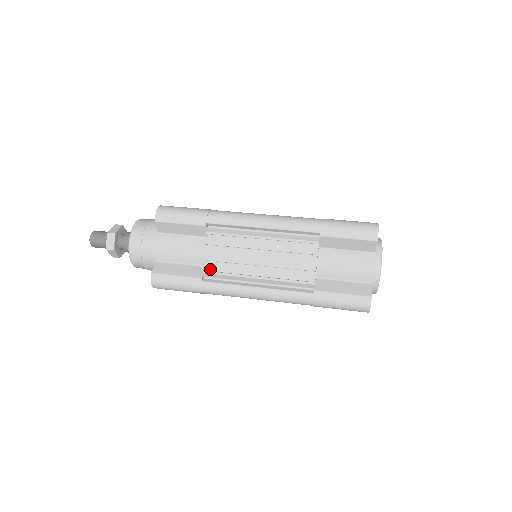
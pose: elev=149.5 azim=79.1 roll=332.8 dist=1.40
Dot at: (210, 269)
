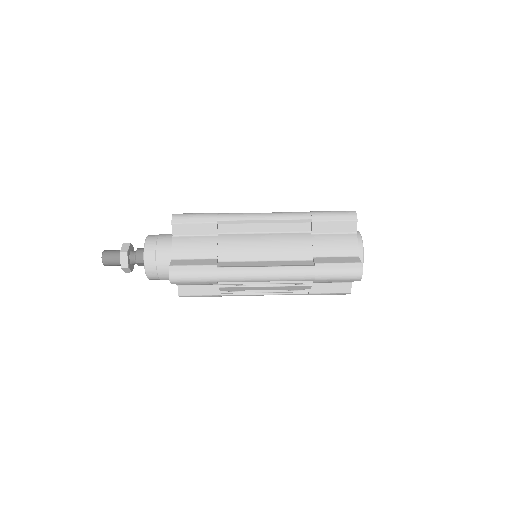
Dot at: occluded
